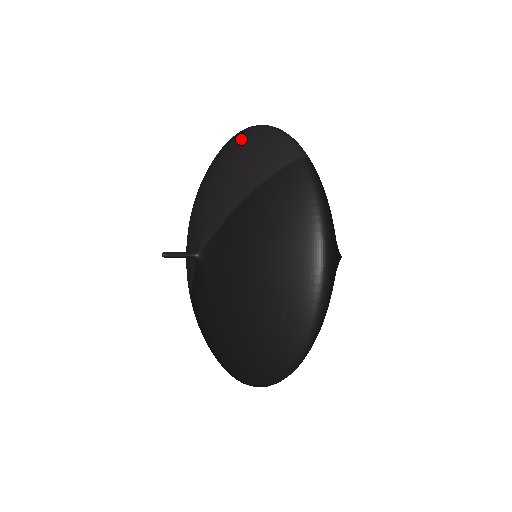
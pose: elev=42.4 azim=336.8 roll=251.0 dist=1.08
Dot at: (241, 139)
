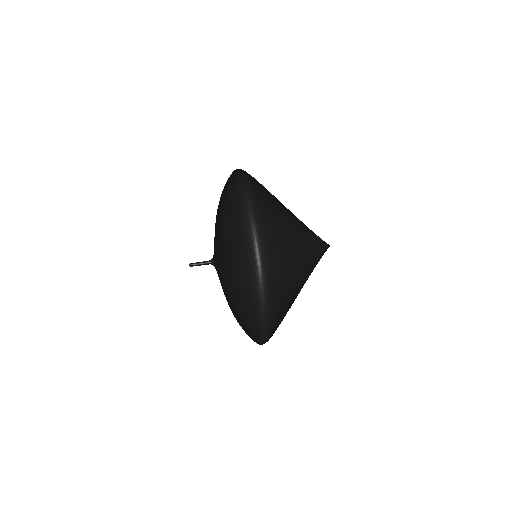
Dot at: occluded
